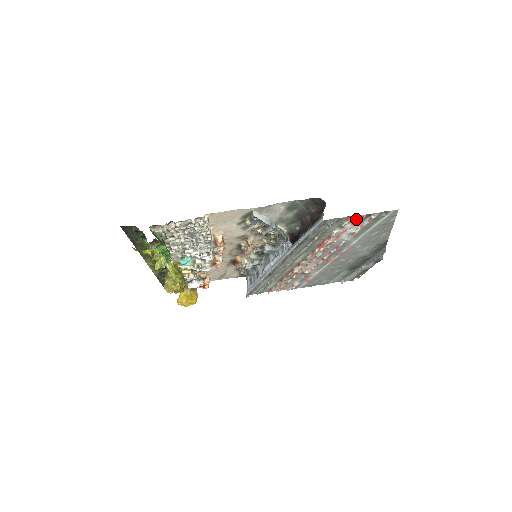
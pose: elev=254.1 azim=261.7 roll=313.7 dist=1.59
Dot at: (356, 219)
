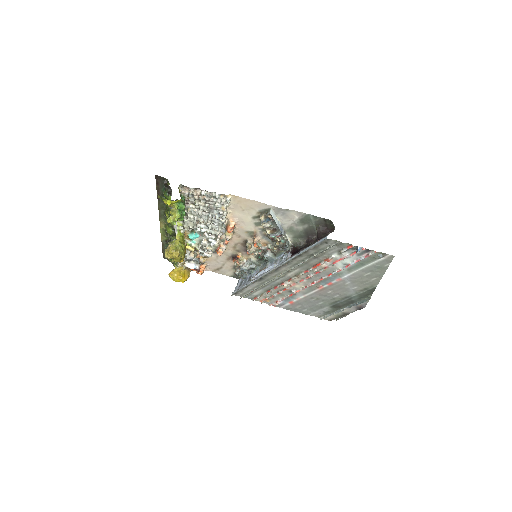
Dot at: (355, 250)
